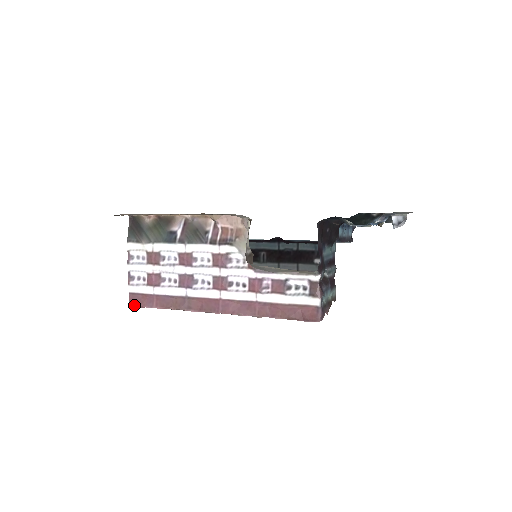
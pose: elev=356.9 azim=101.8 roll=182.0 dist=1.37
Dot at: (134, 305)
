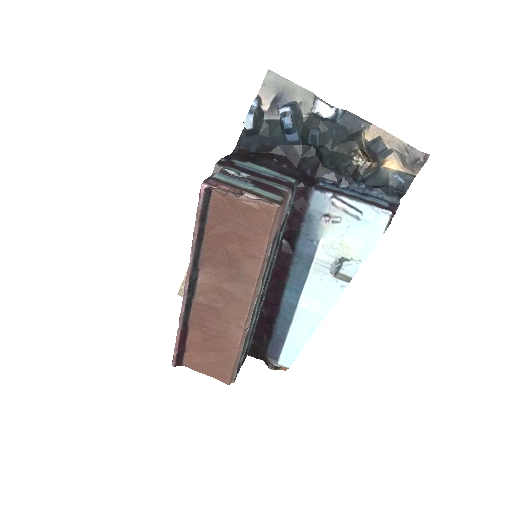
Dot at: (173, 360)
